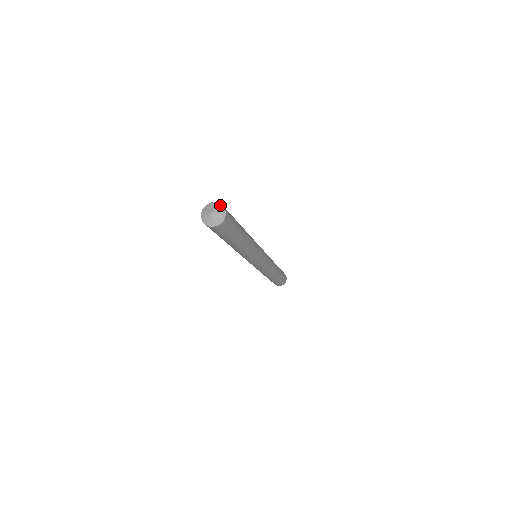
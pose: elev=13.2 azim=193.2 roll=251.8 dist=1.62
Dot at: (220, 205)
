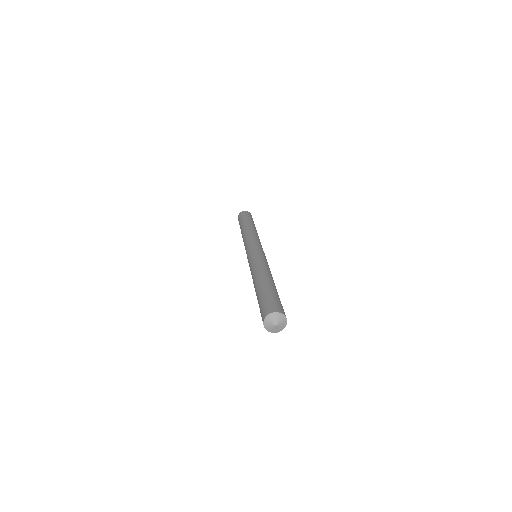
Dot at: (281, 315)
